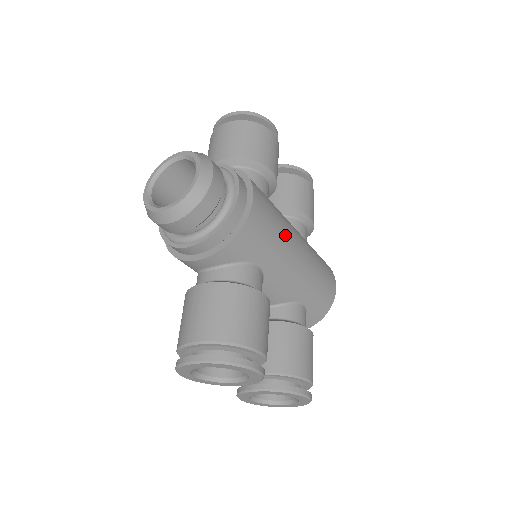
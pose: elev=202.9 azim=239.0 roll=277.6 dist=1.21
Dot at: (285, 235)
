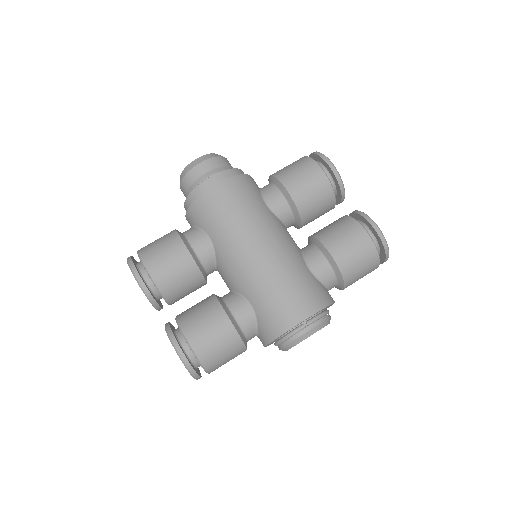
Dot at: (241, 226)
